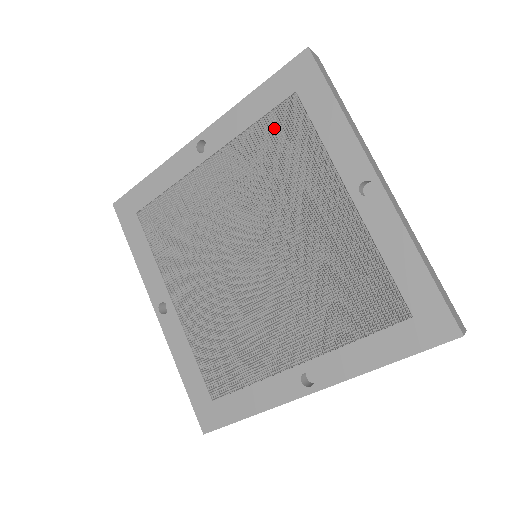
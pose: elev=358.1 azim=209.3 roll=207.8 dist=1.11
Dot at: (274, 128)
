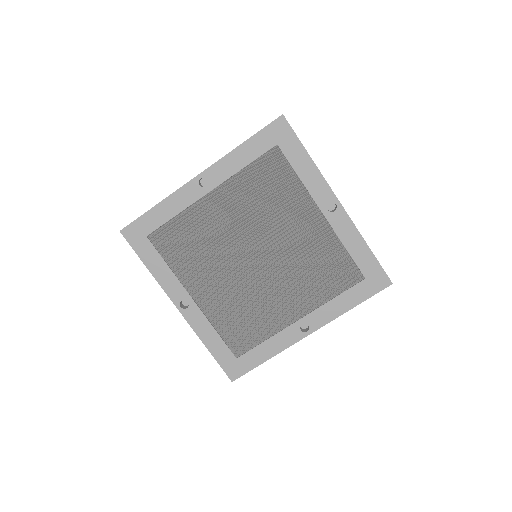
Dot at: (262, 169)
